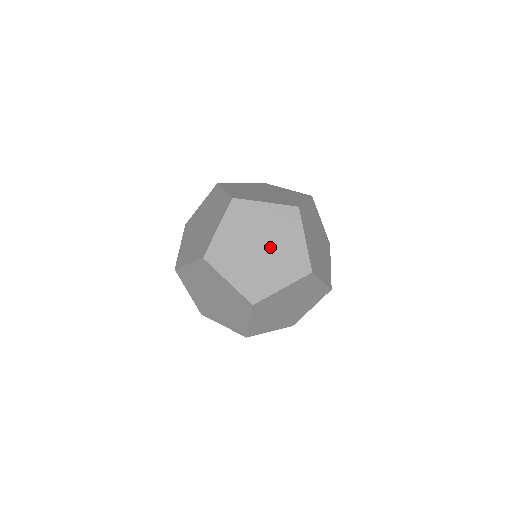
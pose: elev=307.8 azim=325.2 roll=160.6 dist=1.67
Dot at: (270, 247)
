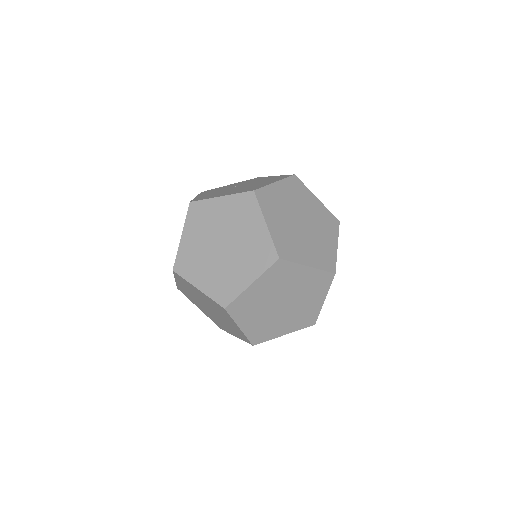
Dot at: (216, 314)
